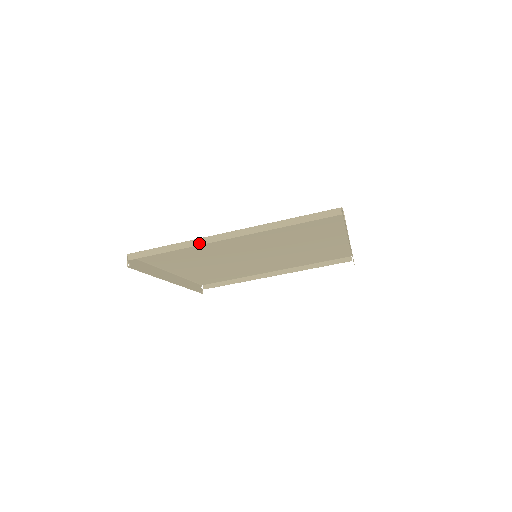
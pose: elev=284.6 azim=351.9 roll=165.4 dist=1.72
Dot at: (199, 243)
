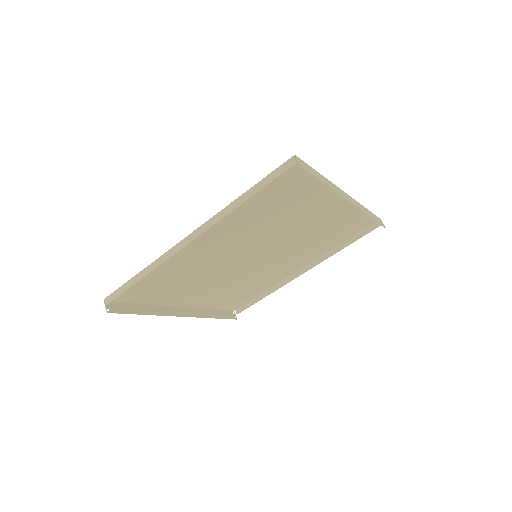
Dot at: (163, 260)
